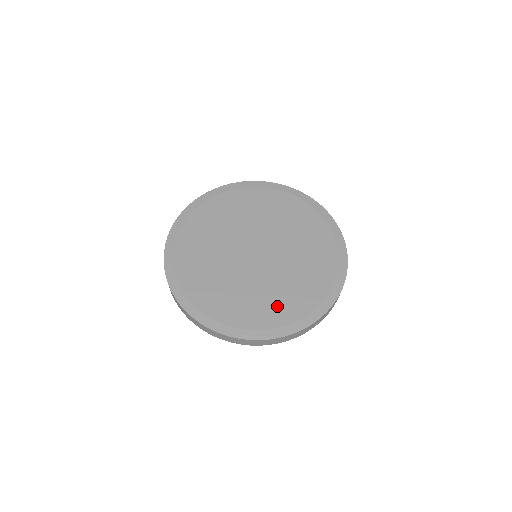
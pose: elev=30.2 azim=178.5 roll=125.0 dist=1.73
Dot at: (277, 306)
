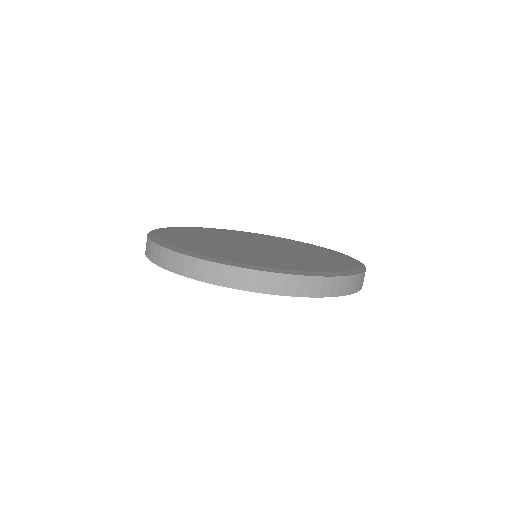
Dot at: (276, 262)
